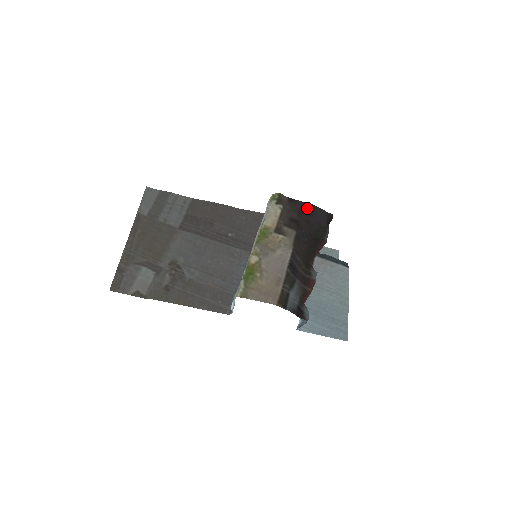
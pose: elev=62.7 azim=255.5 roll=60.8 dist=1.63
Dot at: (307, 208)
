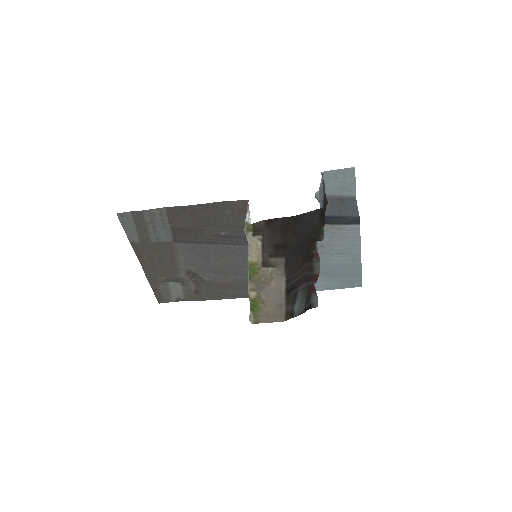
Dot at: (291, 222)
